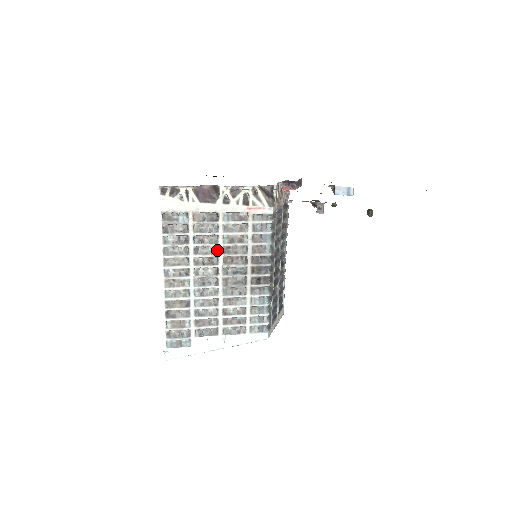
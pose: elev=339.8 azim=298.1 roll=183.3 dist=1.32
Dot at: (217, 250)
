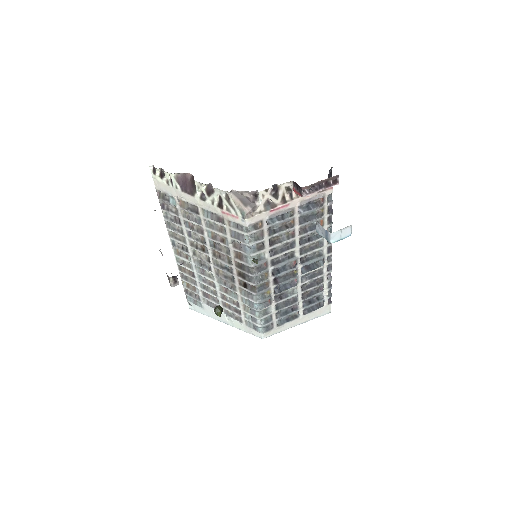
Dot at: (205, 240)
